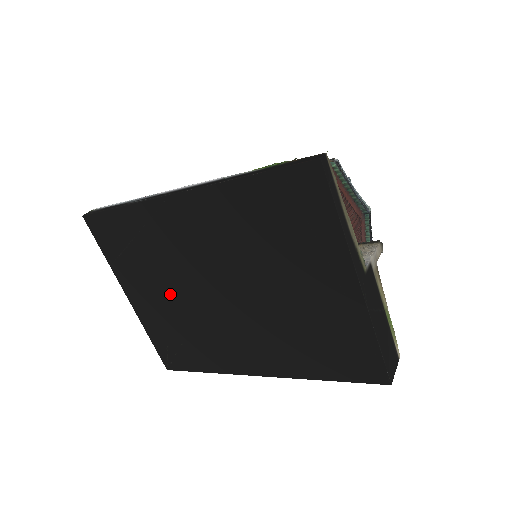
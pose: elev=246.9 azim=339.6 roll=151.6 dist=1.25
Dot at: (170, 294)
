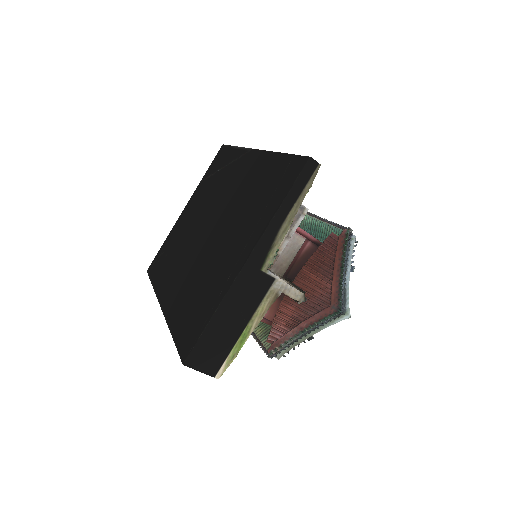
Dot at: (196, 216)
